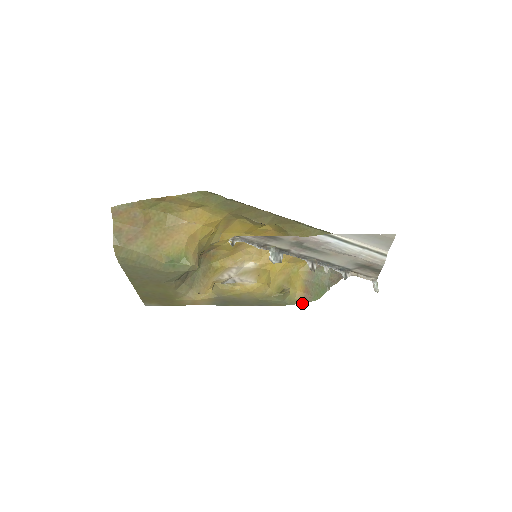
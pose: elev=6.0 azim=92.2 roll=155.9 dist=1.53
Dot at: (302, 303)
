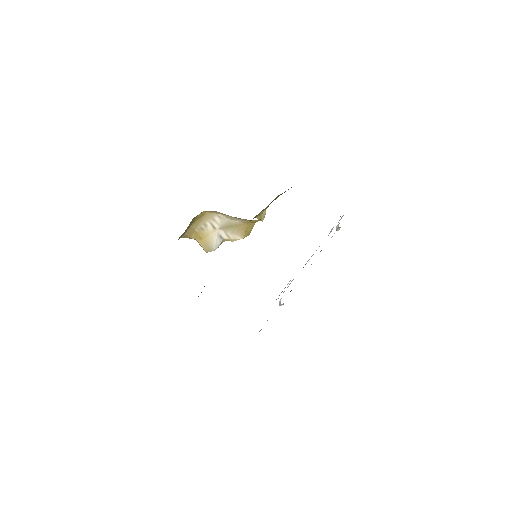
Dot at: occluded
